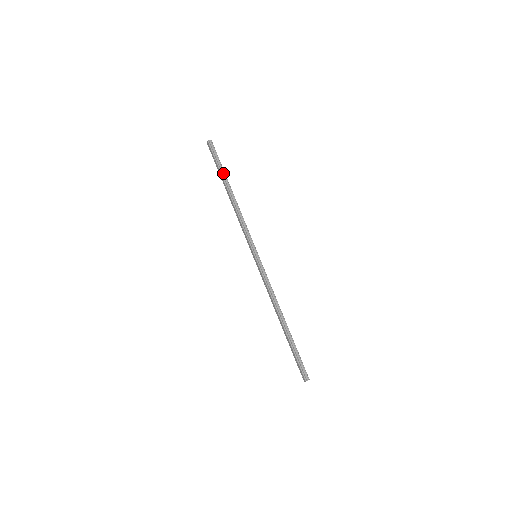
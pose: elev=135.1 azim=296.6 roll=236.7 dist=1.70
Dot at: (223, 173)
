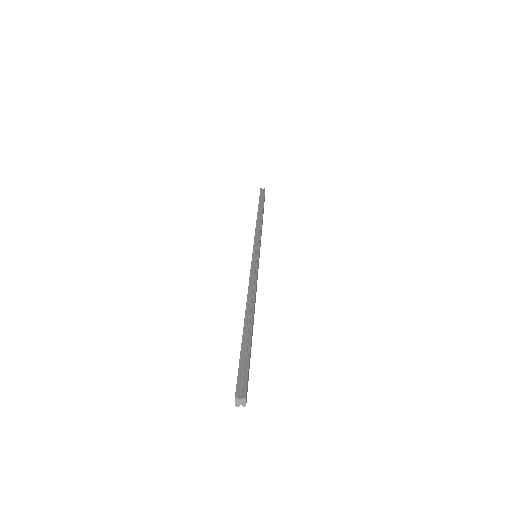
Dot at: (261, 204)
